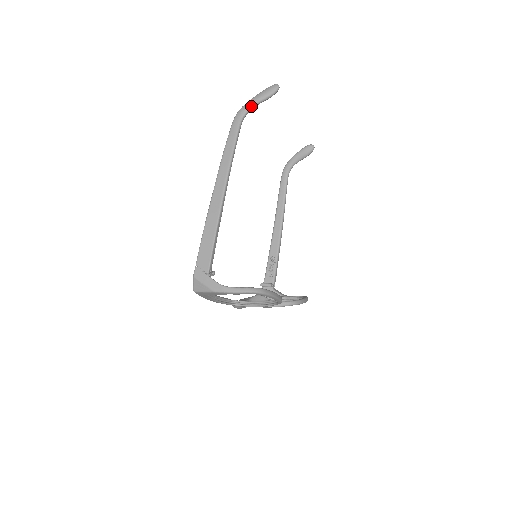
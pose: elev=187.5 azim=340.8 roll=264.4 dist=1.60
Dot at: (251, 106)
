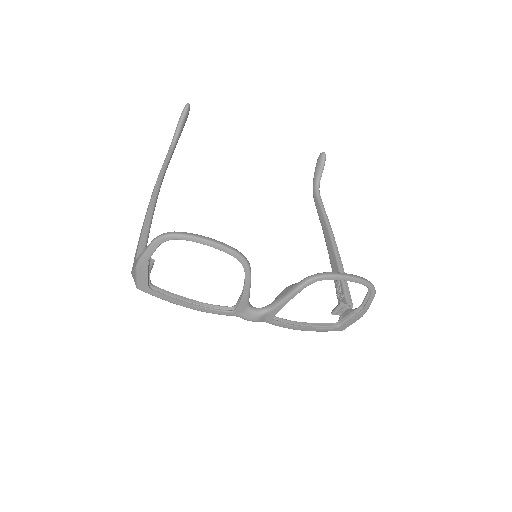
Dot at: (175, 132)
